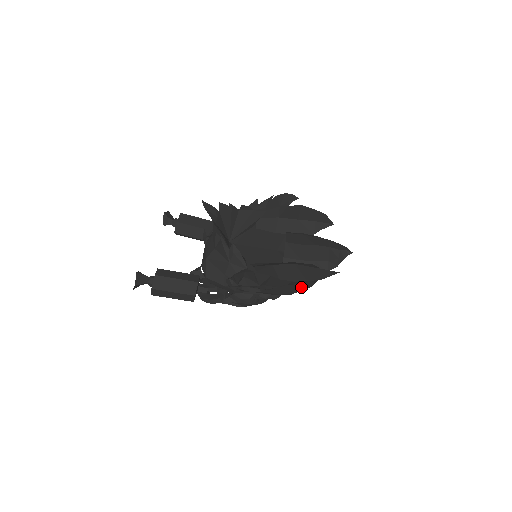
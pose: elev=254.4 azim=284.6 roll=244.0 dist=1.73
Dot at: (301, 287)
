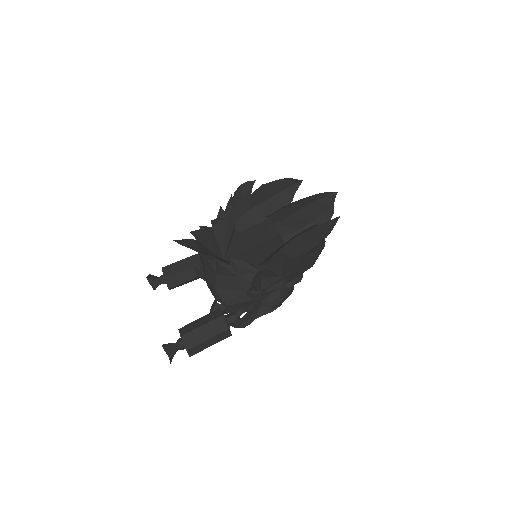
Dot at: (317, 253)
